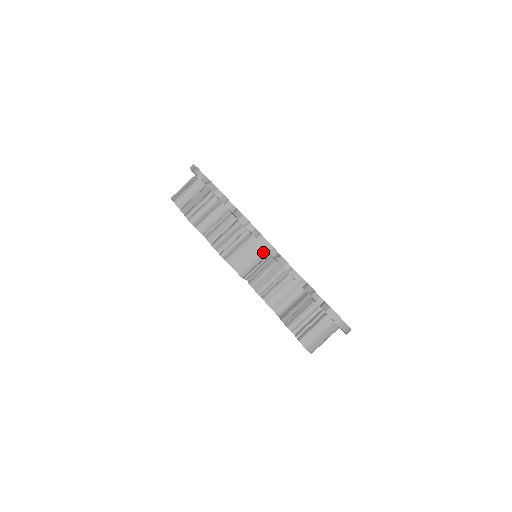
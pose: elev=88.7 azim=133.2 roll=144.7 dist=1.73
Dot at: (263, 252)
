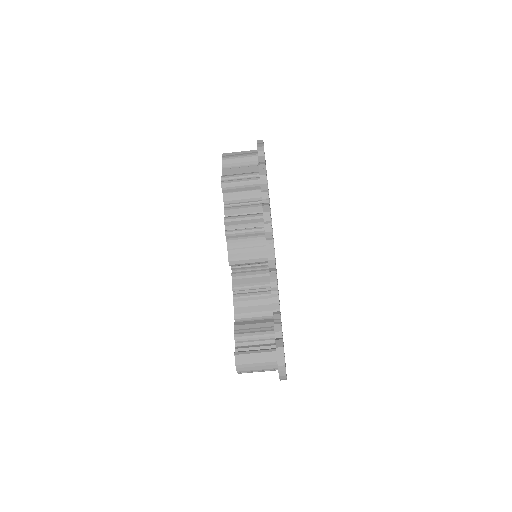
Dot at: (263, 257)
